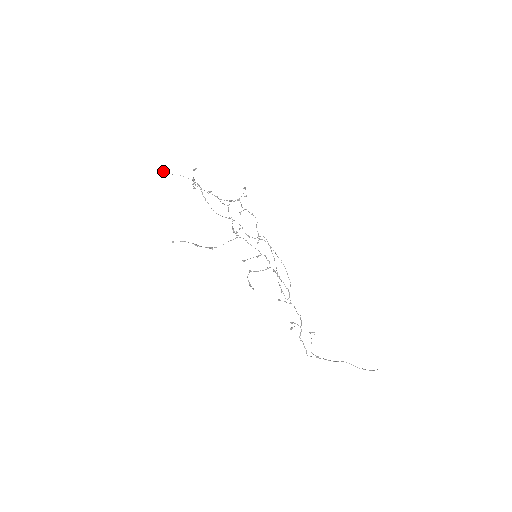
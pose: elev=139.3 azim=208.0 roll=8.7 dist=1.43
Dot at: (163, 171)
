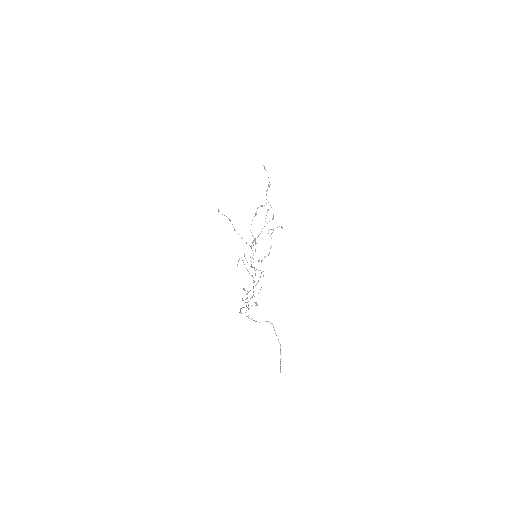
Dot at: occluded
